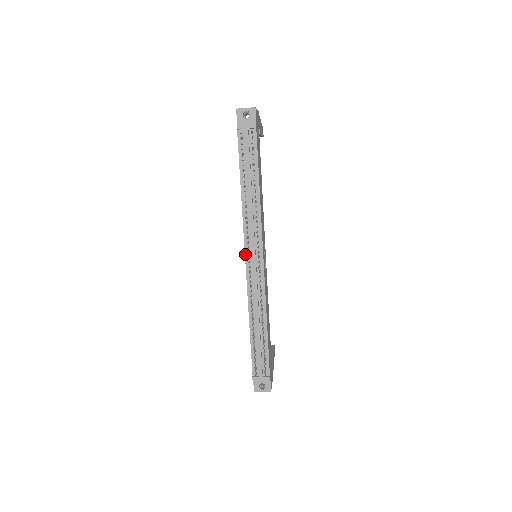
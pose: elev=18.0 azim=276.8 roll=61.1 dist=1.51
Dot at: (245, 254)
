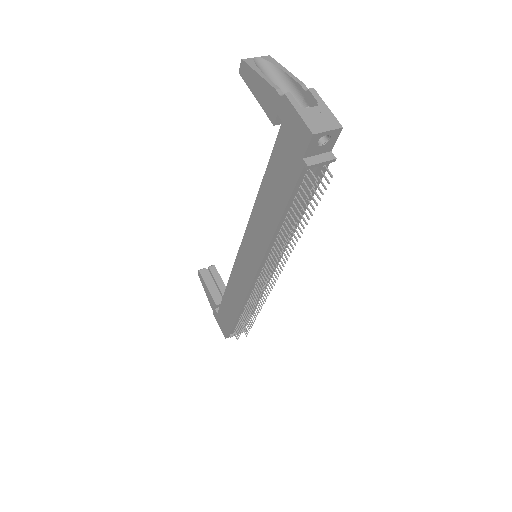
Dot at: (257, 273)
